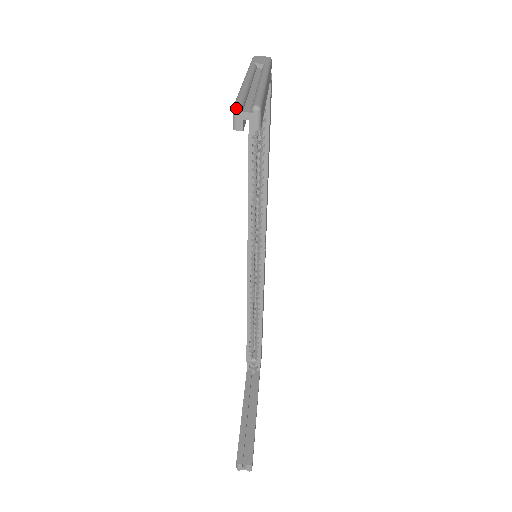
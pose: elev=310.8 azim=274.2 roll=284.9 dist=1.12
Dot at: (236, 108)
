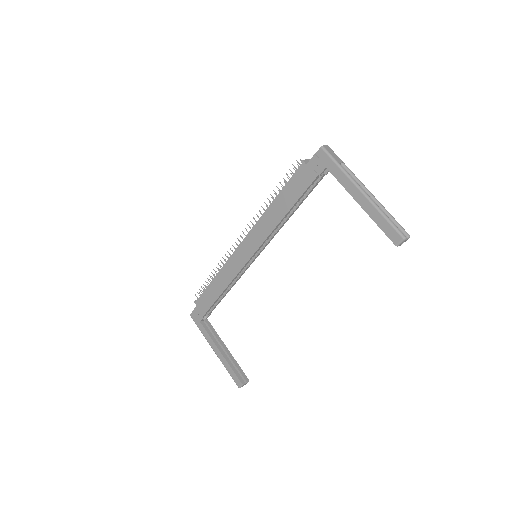
Dot at: (406, 239)
